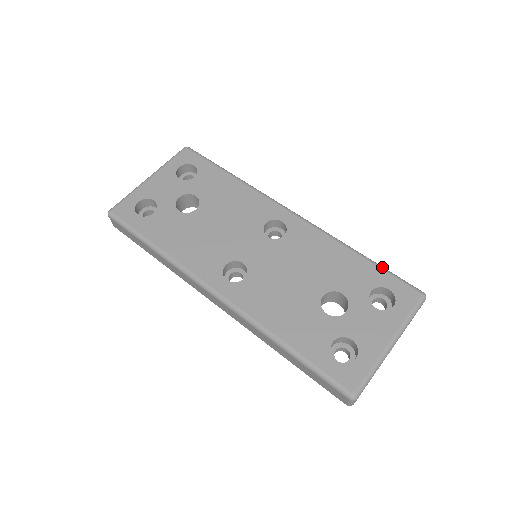
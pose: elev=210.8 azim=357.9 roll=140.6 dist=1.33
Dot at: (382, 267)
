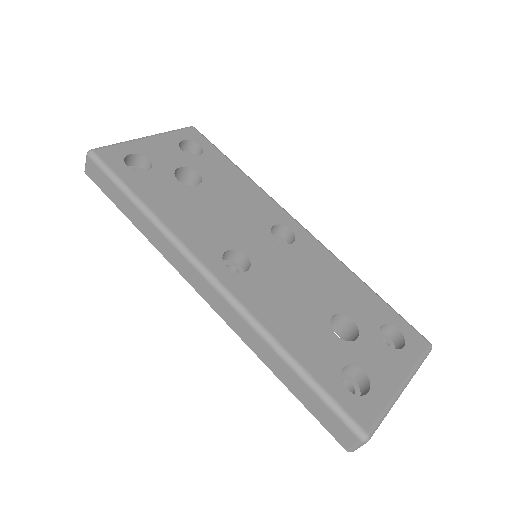
Dot at: (390, 306)
